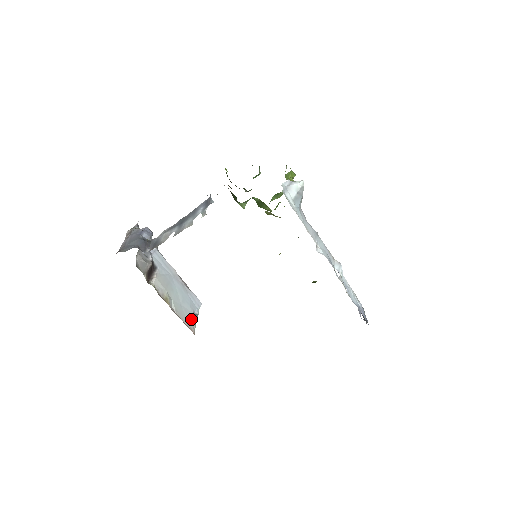
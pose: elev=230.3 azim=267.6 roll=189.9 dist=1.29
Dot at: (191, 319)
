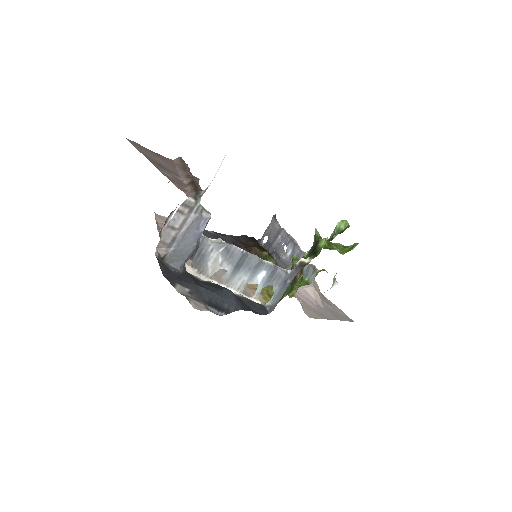
Dot at: occluded
